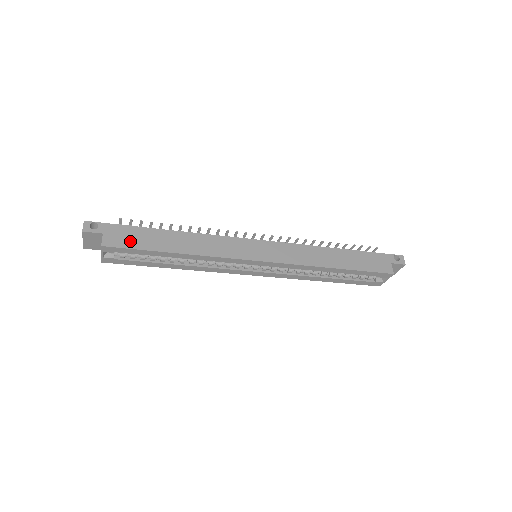
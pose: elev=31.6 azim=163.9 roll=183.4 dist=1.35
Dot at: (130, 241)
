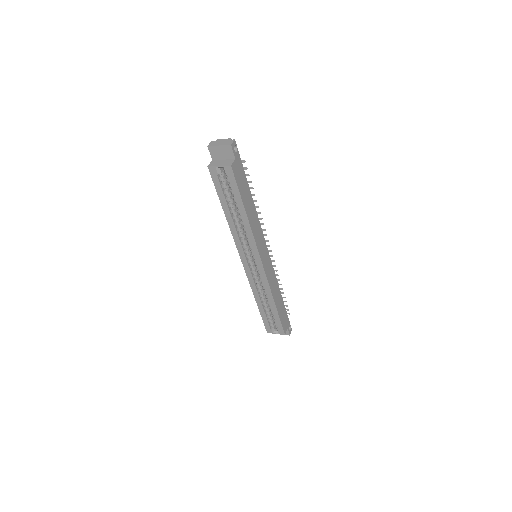
Dot at: (240, 180)
